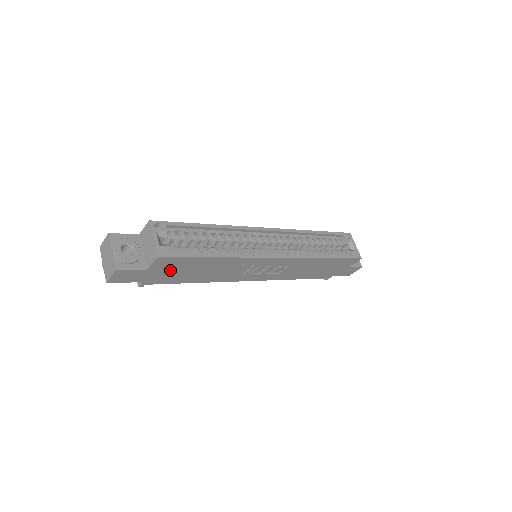
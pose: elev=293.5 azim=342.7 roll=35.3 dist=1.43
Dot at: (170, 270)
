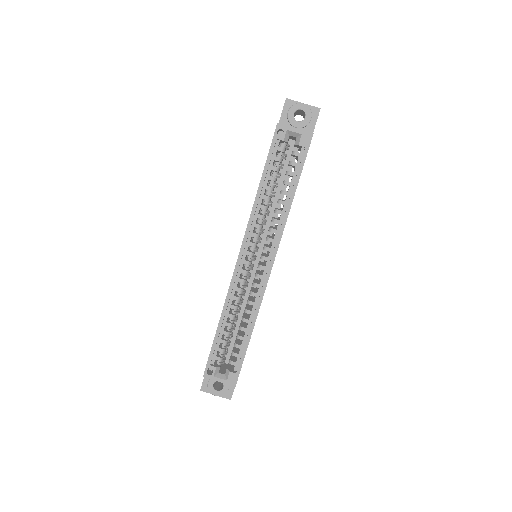
Dot at: occluded
